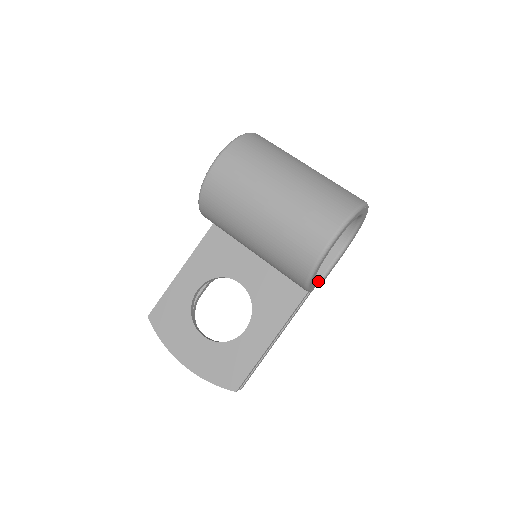
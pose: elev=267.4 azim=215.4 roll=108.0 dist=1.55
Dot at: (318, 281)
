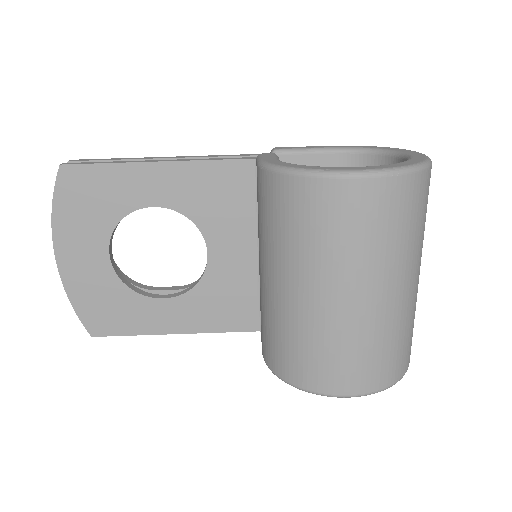
Dot at: occluded
